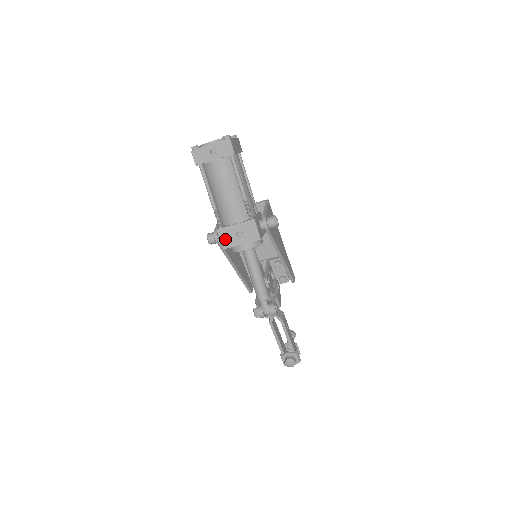
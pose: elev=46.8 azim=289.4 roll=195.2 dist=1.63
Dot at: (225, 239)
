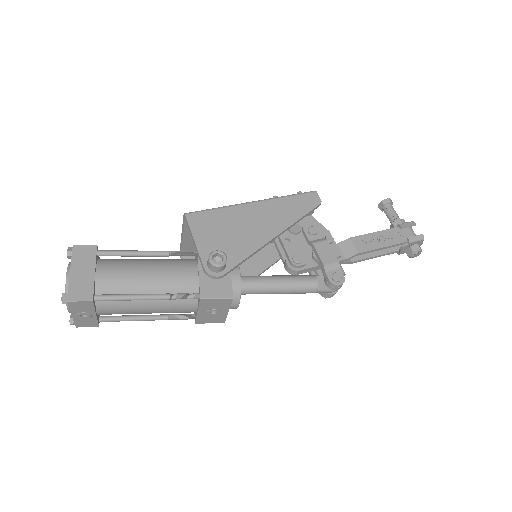
Dot at: (212, 320)
